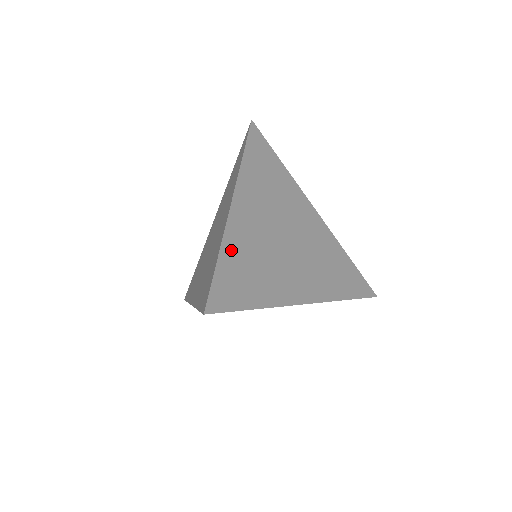
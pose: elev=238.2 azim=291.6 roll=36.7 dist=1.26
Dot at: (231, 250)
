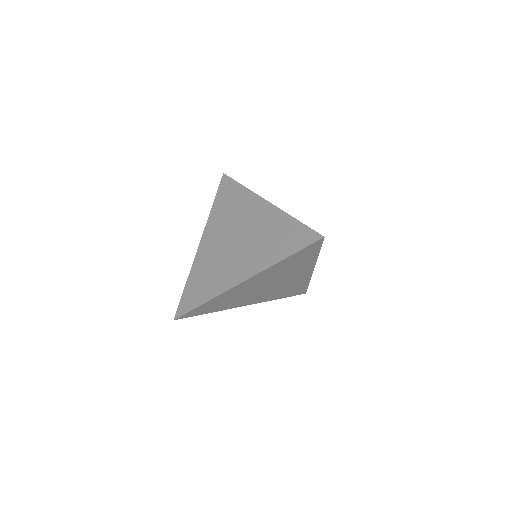
Dot at: (216, 300)
